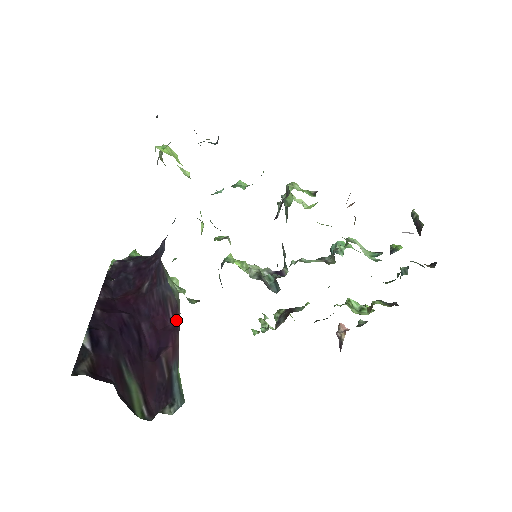
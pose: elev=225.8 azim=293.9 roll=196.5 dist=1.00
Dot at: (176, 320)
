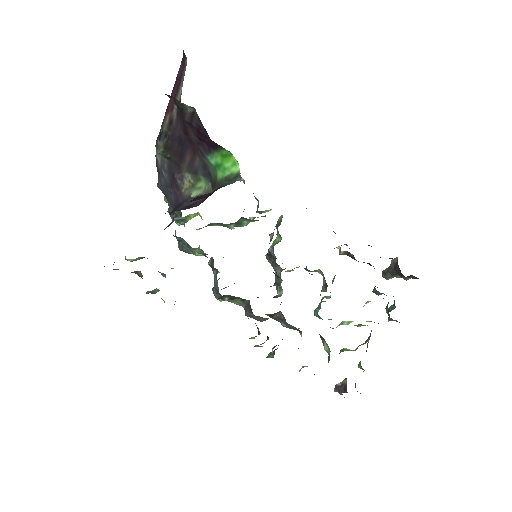
Dot at: (206, 198)
